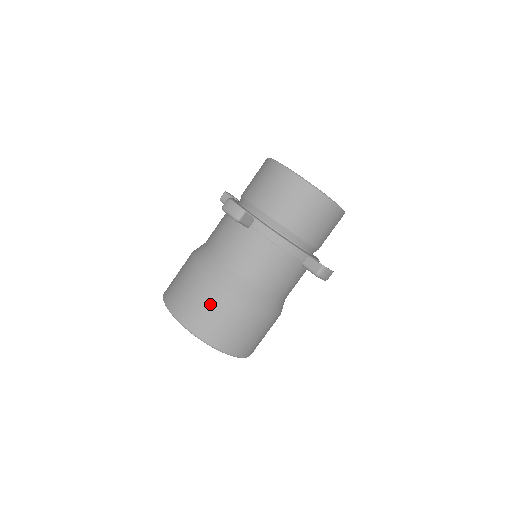
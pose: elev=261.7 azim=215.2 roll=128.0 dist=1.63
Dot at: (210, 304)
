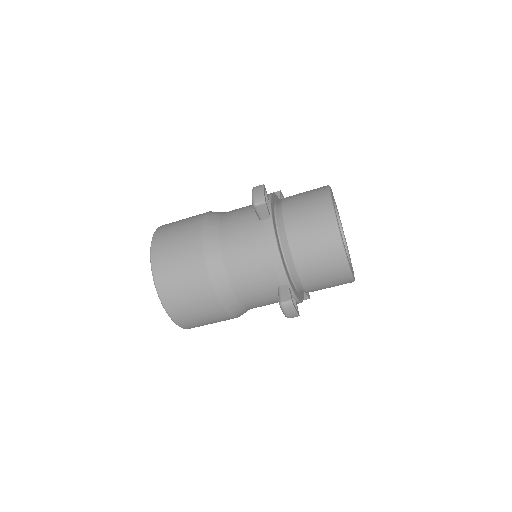
Dot at: (214, 322)
